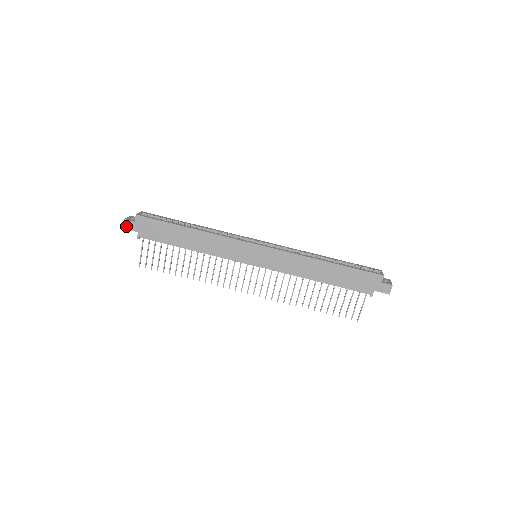
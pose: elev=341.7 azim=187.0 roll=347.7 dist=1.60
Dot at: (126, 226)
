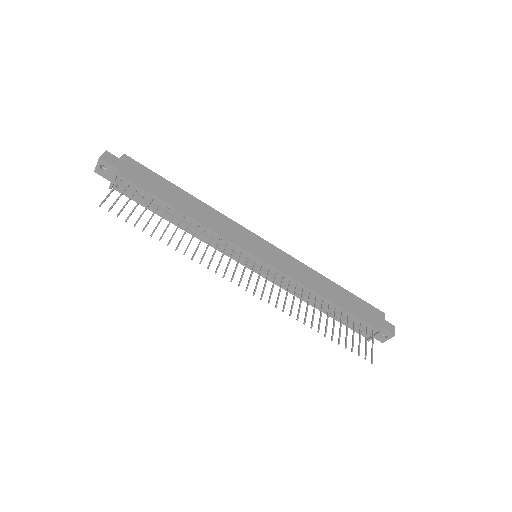
Dot at: (105, 157)
